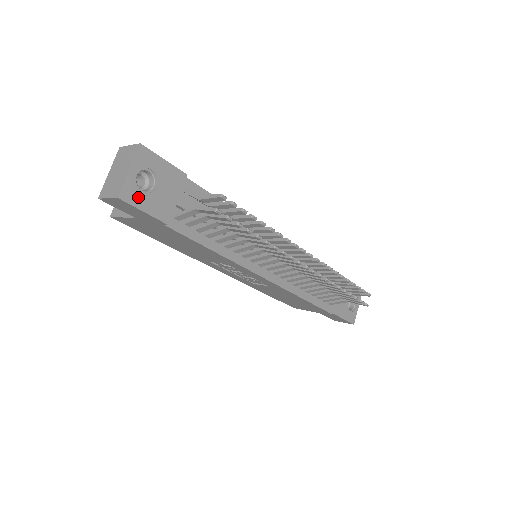
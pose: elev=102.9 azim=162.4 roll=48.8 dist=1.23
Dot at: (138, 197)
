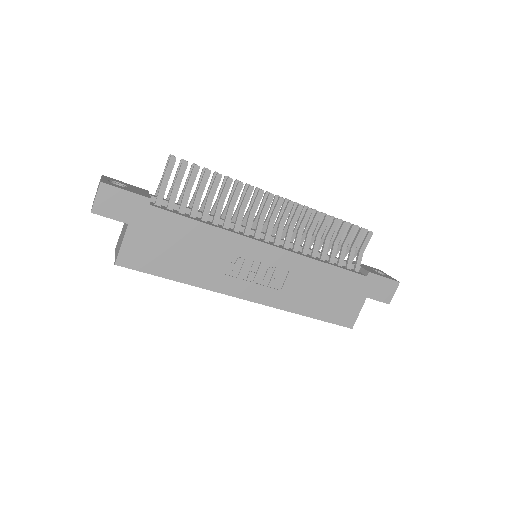
Dot at: (116, 186)
